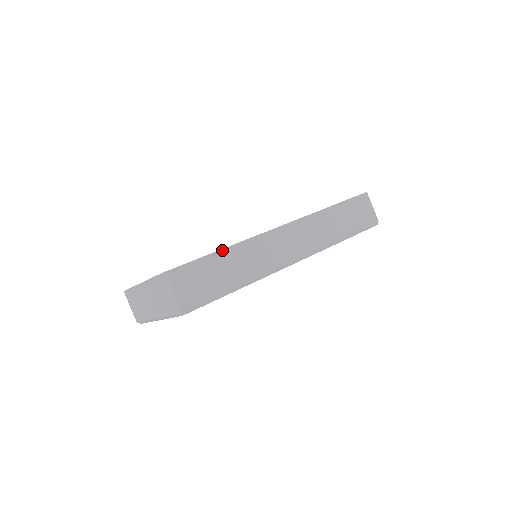
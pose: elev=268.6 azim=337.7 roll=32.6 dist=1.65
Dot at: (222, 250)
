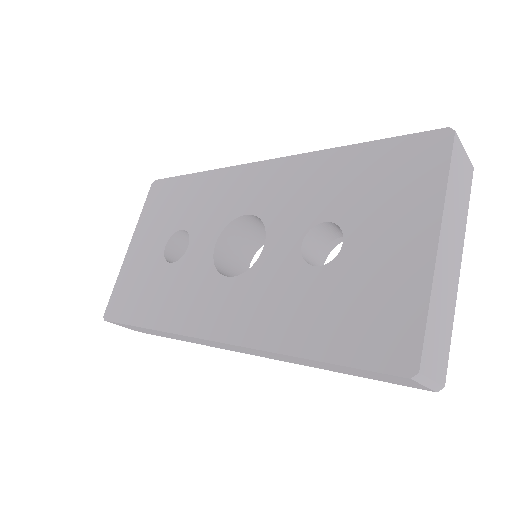
Dot at: (145, 328)
